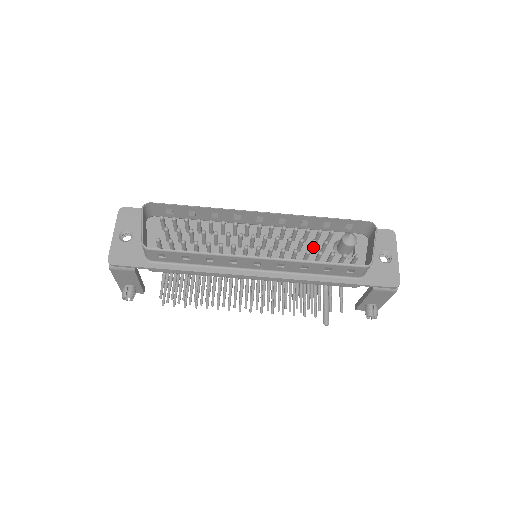
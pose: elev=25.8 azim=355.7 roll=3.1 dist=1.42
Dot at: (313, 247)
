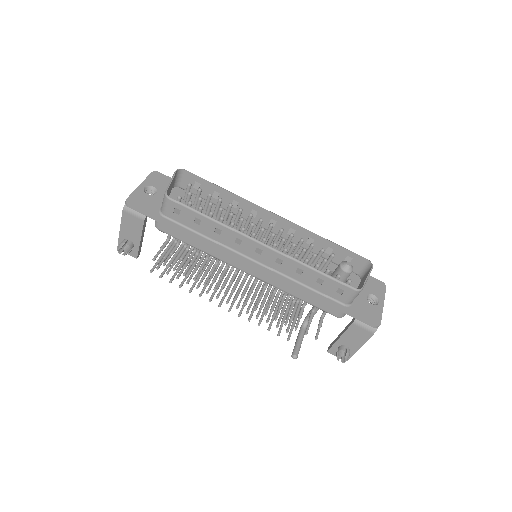
Dot at: (312, 262)
